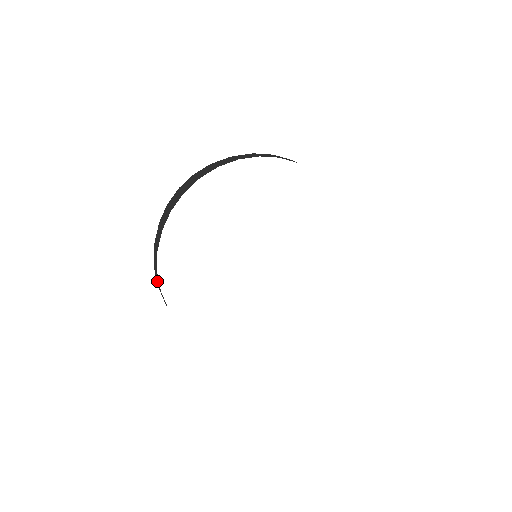
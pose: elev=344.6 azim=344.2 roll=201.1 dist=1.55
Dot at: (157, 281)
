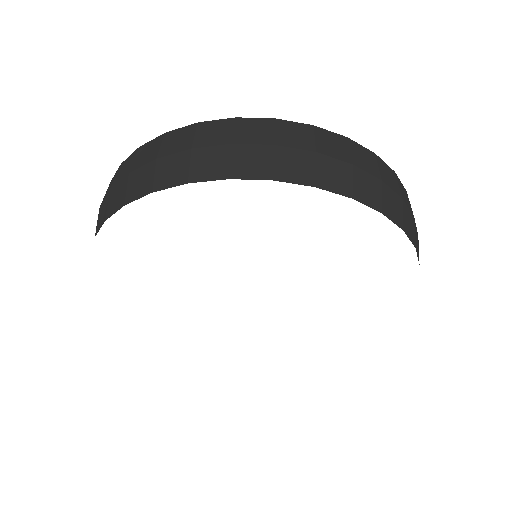
Dot at: occluded
